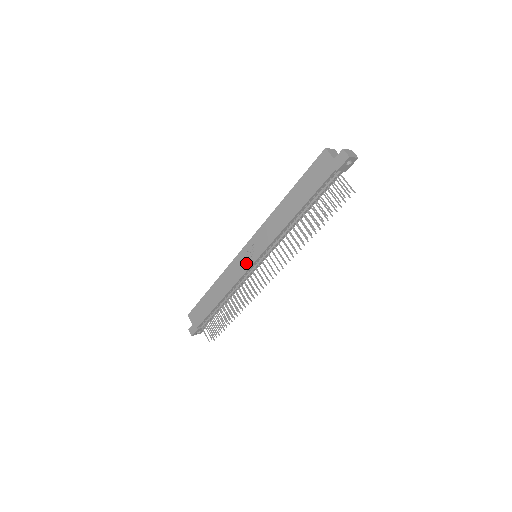
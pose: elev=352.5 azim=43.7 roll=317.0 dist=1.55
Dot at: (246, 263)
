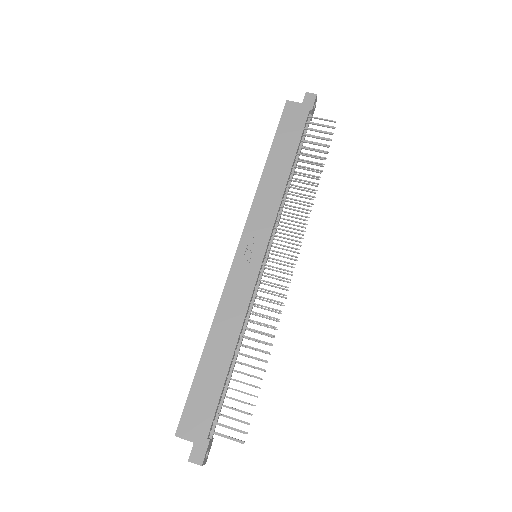
Dot at: (252, 266)
